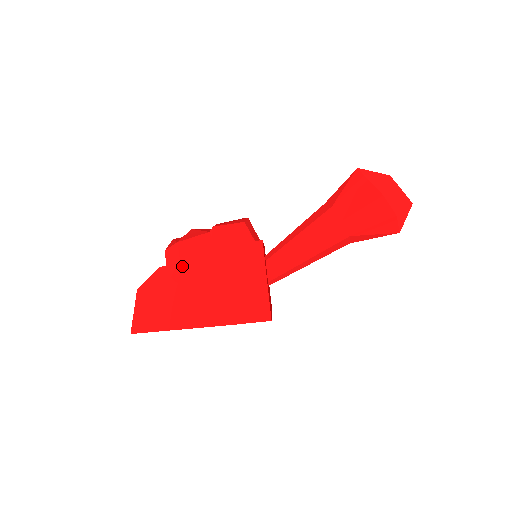
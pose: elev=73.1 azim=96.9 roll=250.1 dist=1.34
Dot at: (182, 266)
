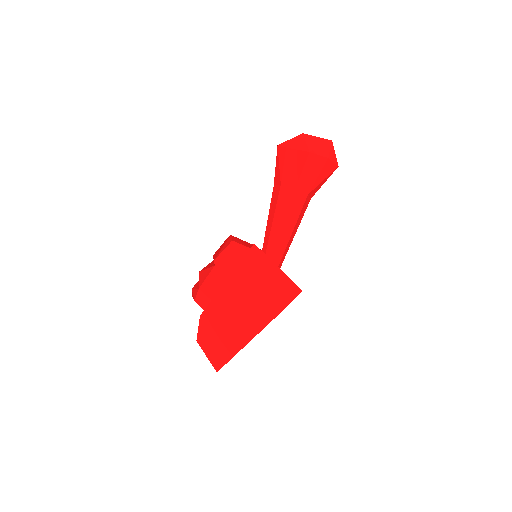
Dot at: (215, 302)
